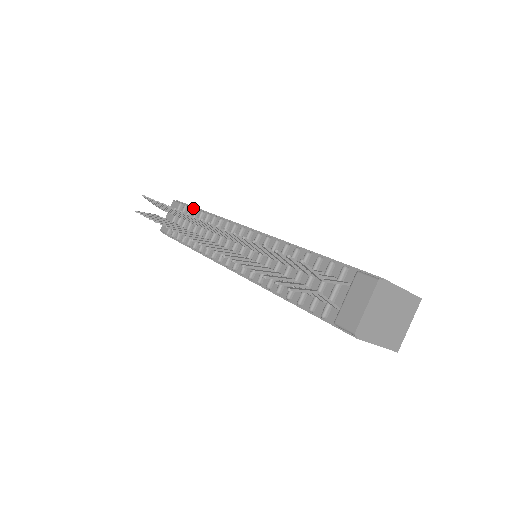
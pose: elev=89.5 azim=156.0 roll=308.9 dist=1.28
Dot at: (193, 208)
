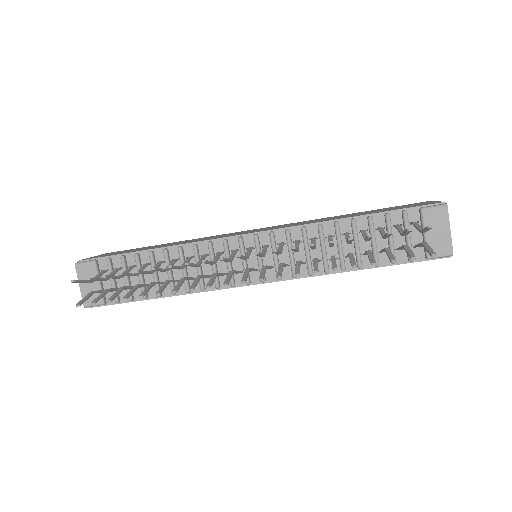
Dot at: (124, 256)
